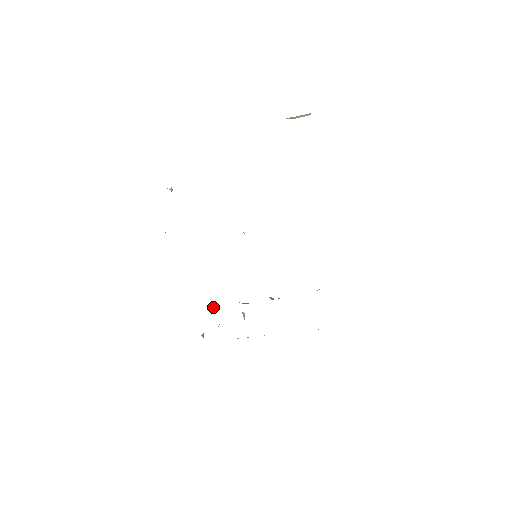
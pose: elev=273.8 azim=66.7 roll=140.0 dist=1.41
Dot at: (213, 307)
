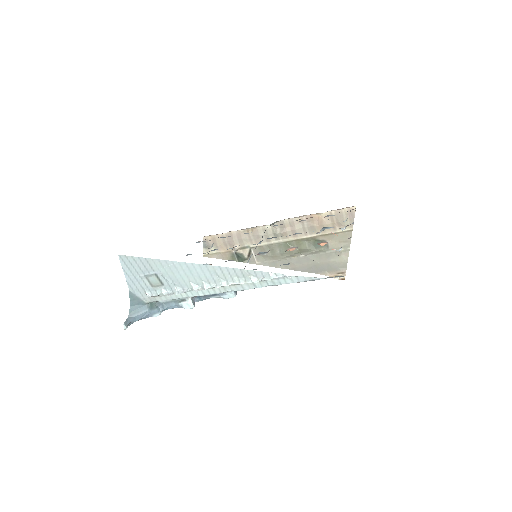
Dot at: occluded
